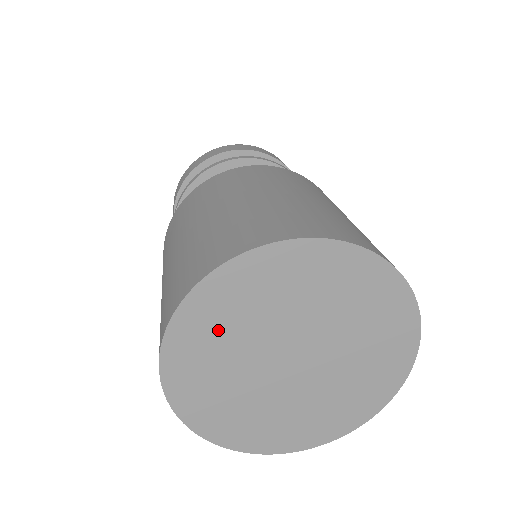
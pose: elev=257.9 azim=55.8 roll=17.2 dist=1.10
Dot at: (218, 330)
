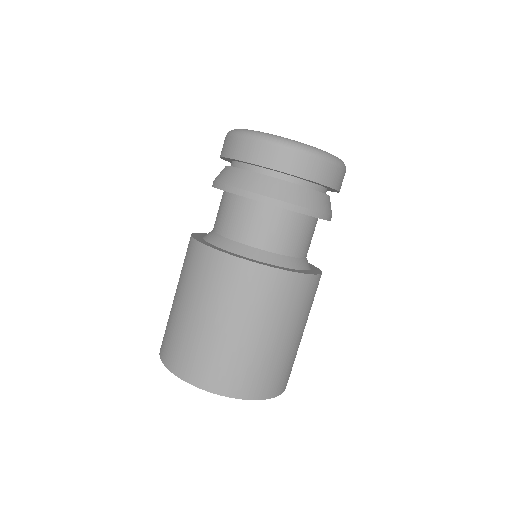
Dot at: occluded
